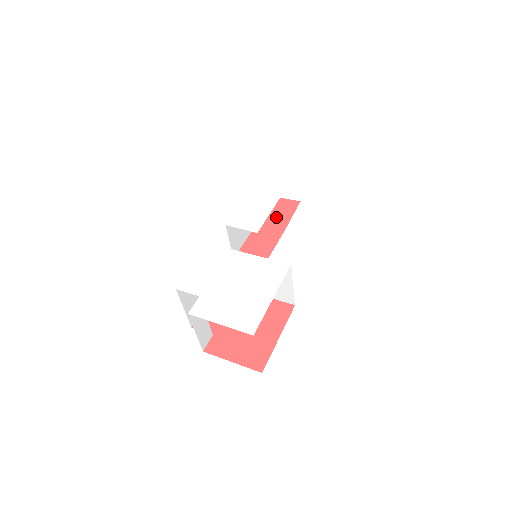
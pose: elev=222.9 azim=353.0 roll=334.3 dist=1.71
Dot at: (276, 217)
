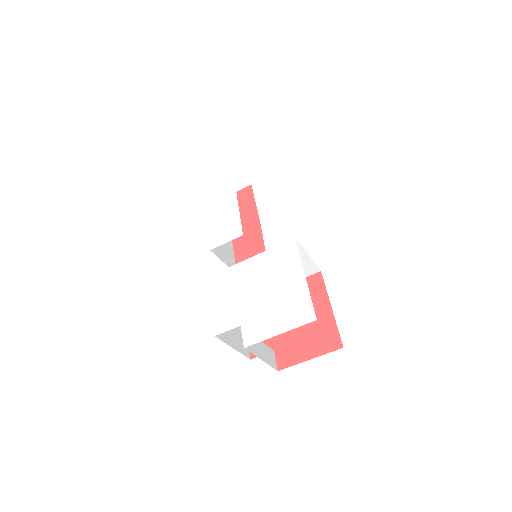
Dot at: (242, 213)
